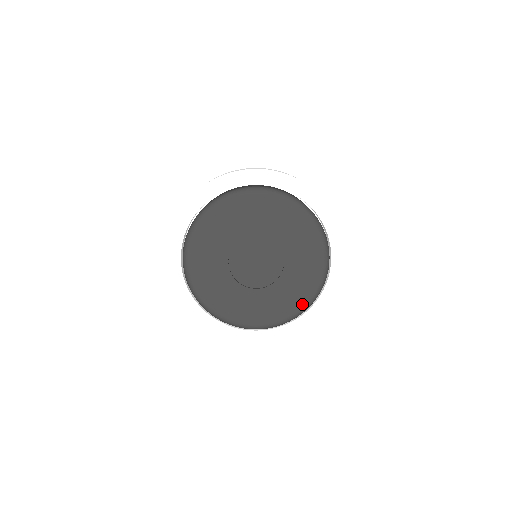
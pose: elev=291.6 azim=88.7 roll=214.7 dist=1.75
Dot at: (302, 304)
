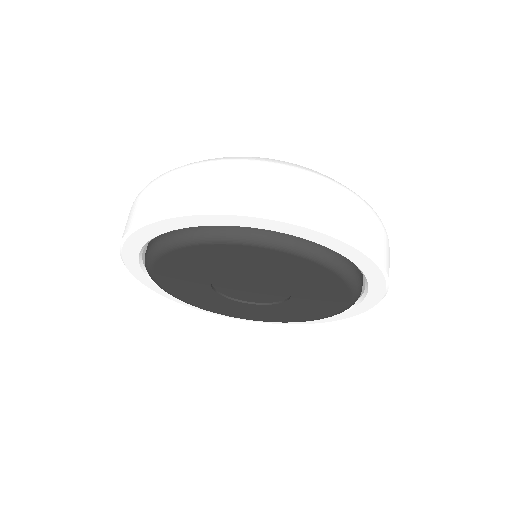
Dot at: (307, 319)
